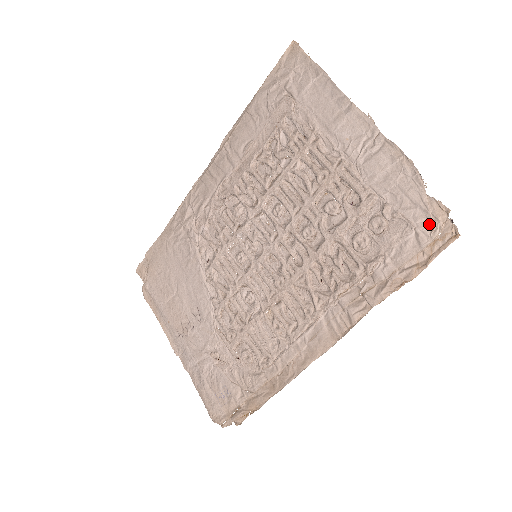
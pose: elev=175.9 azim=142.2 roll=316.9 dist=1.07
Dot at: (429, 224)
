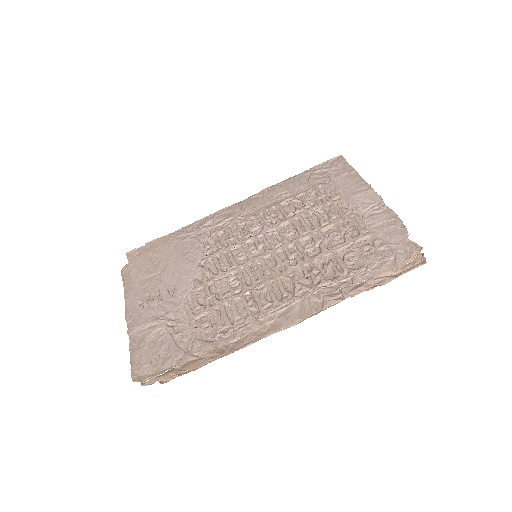
Dot at: (406, 254)
